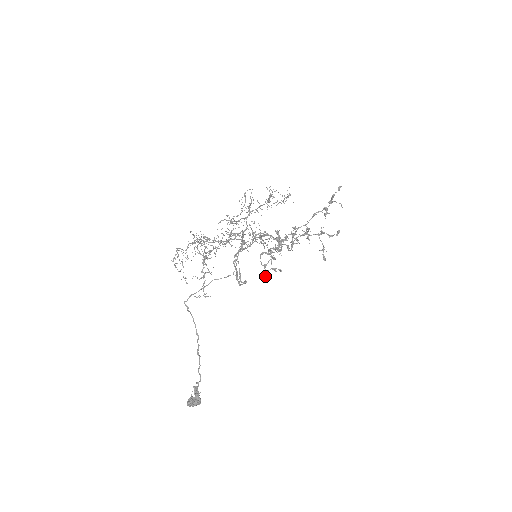
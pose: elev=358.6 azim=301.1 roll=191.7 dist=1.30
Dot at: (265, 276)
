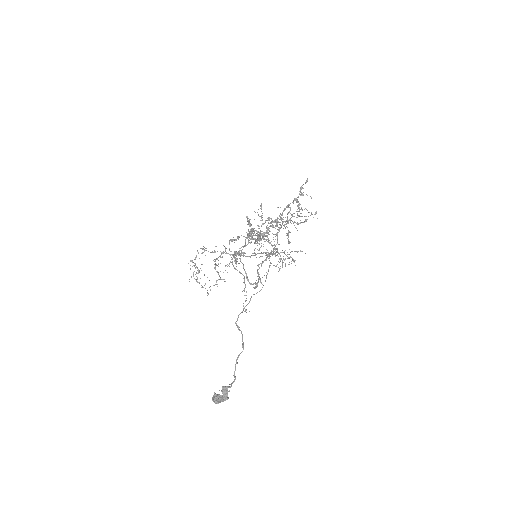
Dot at: (236, 262)
